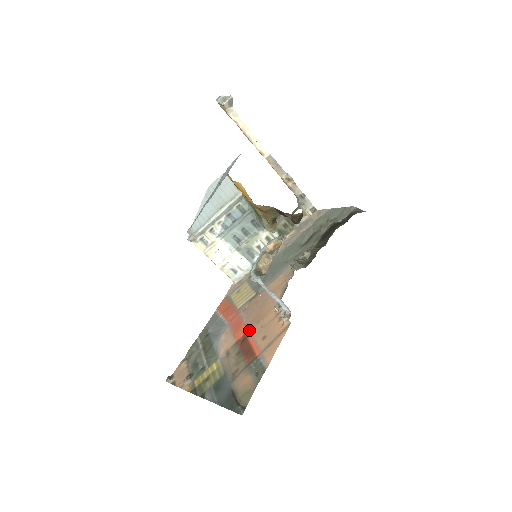
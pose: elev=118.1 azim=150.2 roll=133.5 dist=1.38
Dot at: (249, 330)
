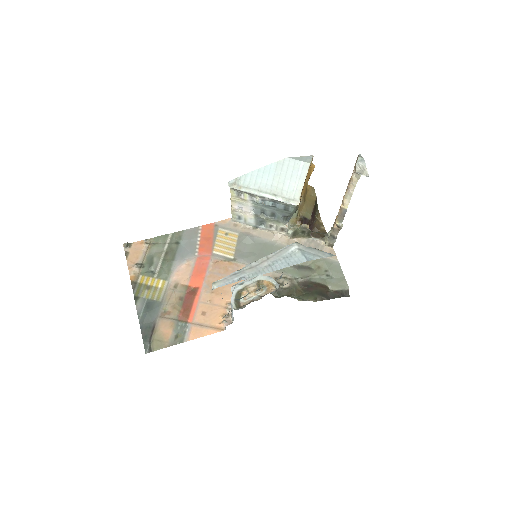
Dot at: (202, 289)
